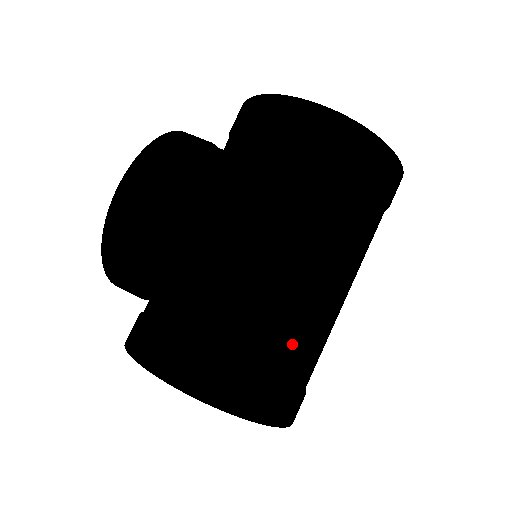
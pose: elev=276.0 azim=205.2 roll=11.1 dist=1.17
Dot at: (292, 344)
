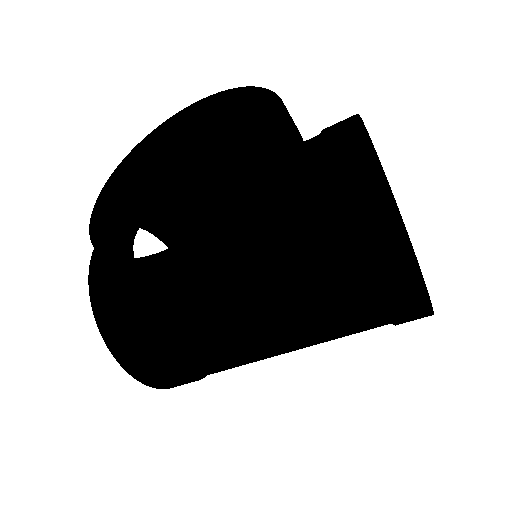
Dot at: occluded
